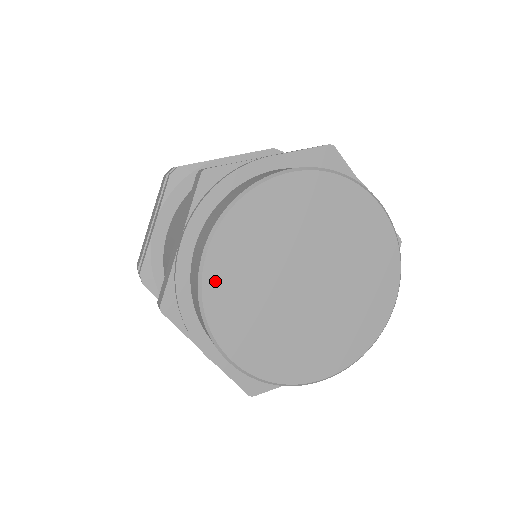
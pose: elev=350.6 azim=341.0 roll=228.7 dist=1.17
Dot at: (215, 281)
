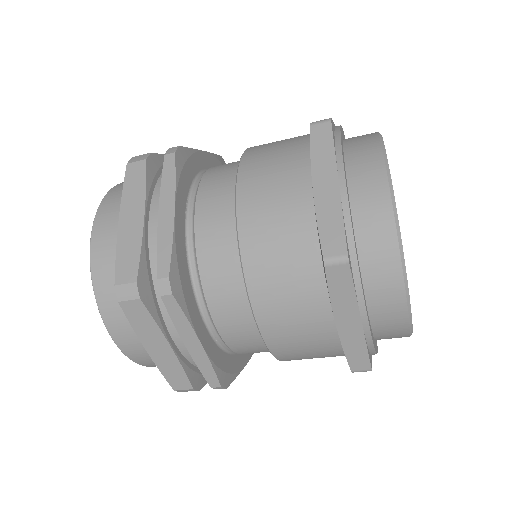
Dot at: occluded
